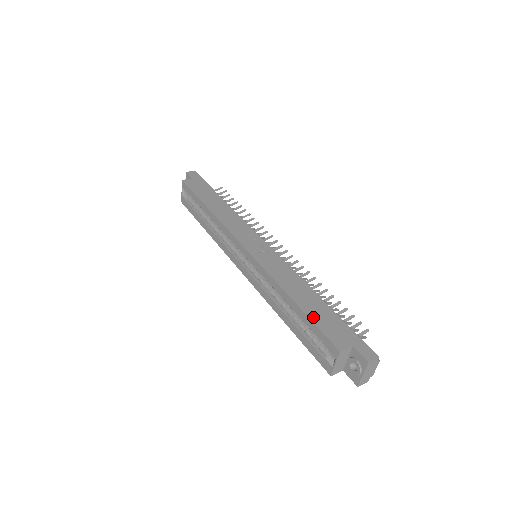
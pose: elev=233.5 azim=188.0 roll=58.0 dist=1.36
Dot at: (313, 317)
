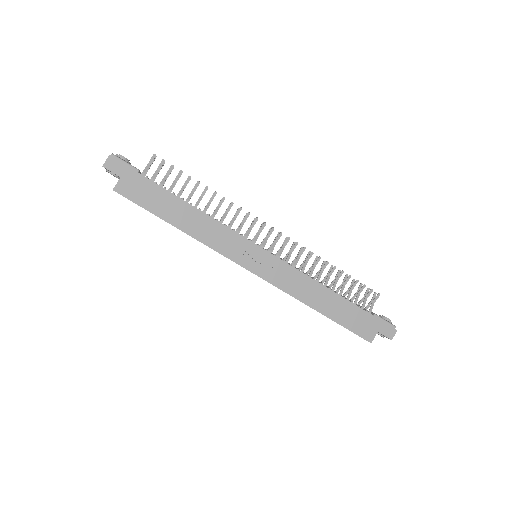
Dot at: (342, 322)
